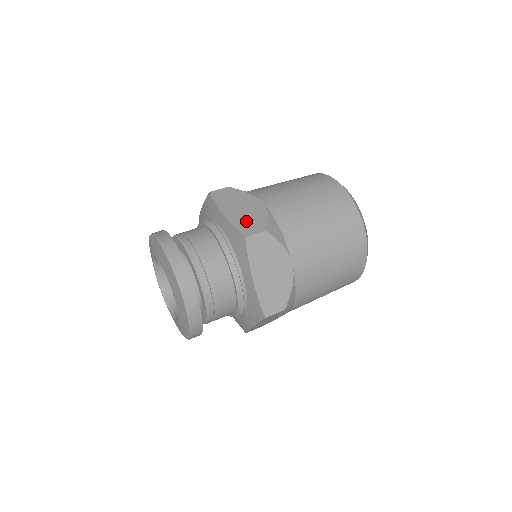
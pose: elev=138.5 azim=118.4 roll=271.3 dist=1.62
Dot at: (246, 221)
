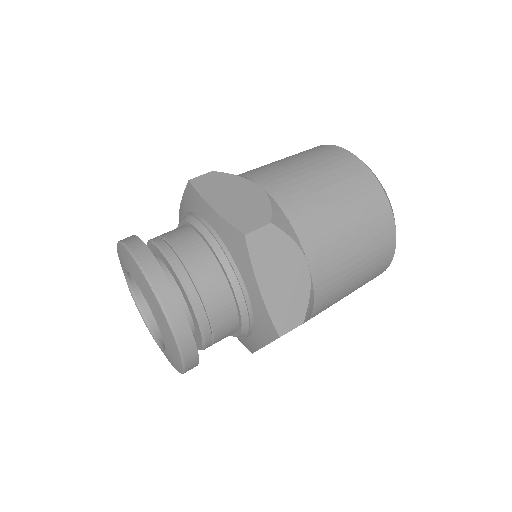
Dot at: (284, 306)
